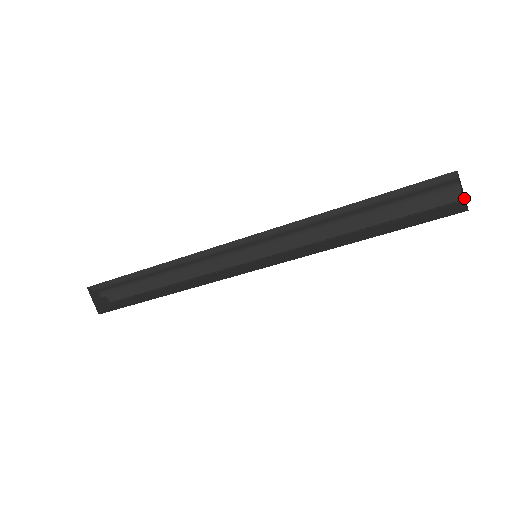
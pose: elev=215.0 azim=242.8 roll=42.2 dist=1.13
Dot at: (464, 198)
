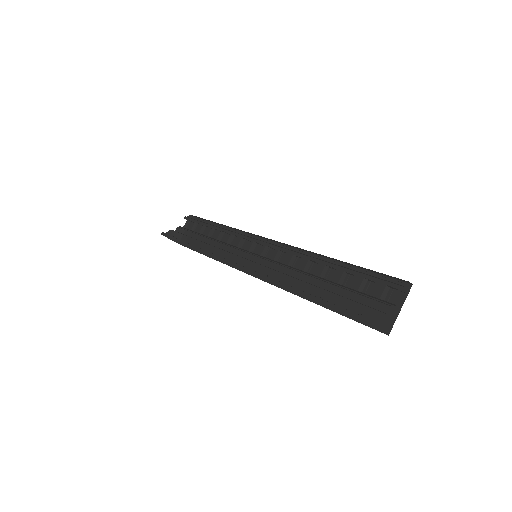
Dot at: occluded
